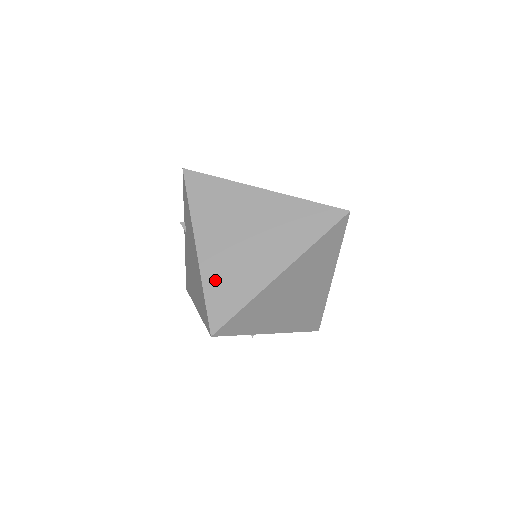
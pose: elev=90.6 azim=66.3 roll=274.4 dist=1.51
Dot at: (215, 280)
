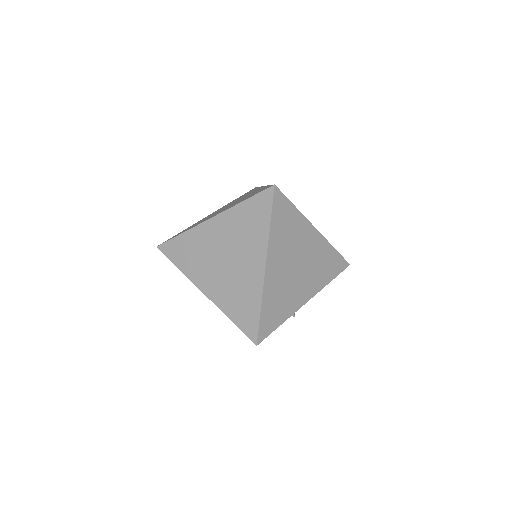
Dot at: (230, 306)
